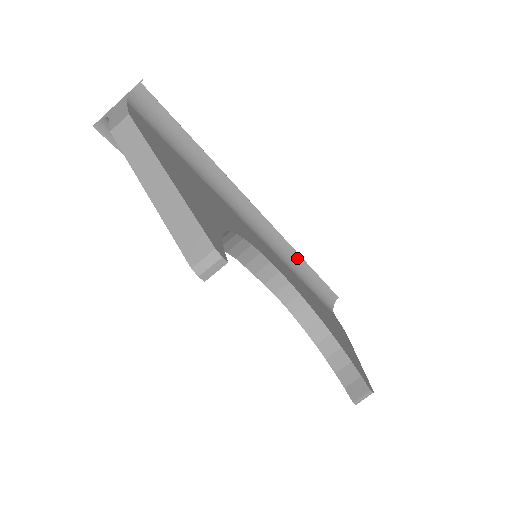
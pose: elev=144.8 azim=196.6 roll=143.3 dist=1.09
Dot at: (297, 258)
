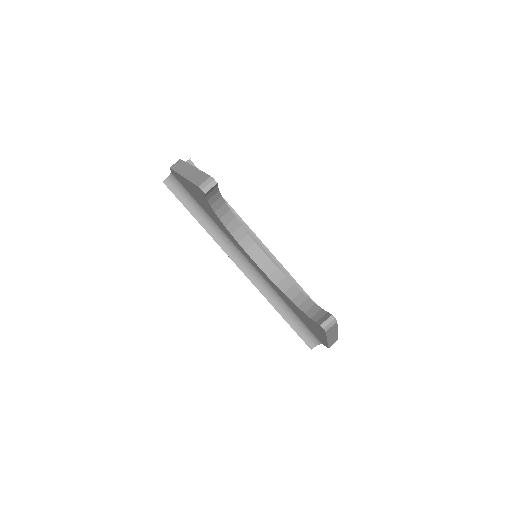
Dot at: (294, 283)
